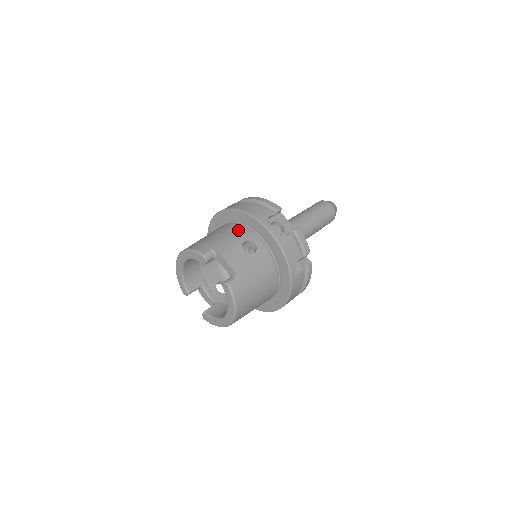
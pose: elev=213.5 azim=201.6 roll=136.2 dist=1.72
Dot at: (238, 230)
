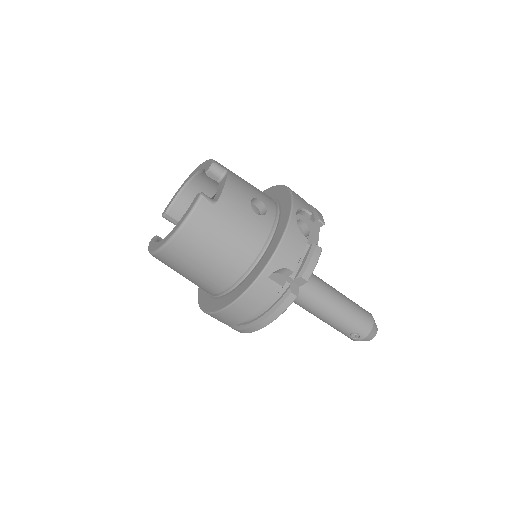
Dot at: (266, 195)
